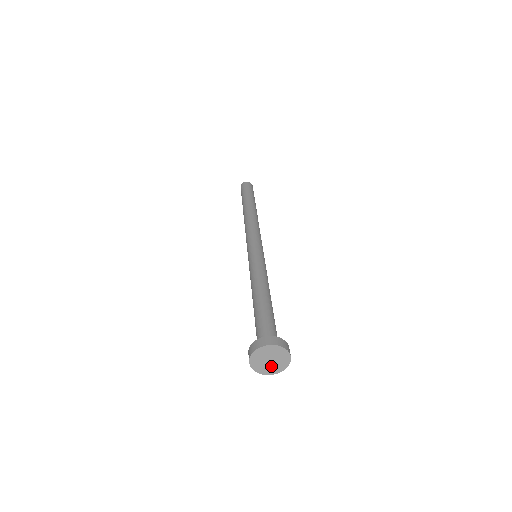
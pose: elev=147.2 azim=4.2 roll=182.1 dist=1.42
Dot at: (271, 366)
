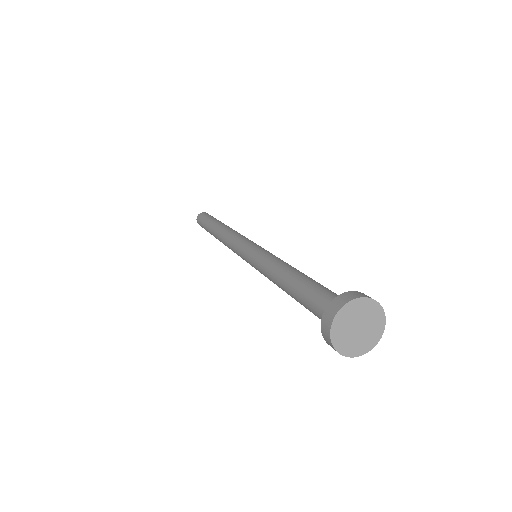
Dot at: (358, 339)
